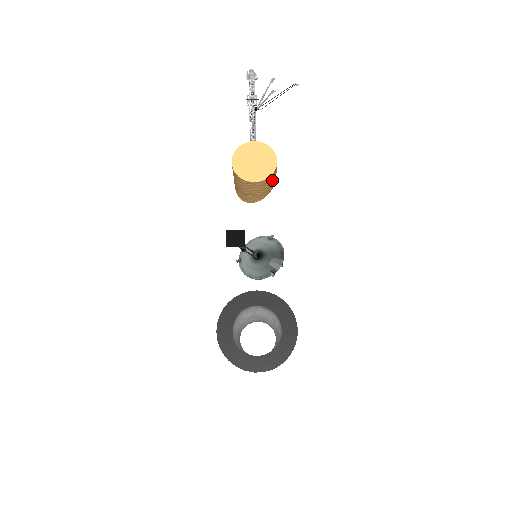
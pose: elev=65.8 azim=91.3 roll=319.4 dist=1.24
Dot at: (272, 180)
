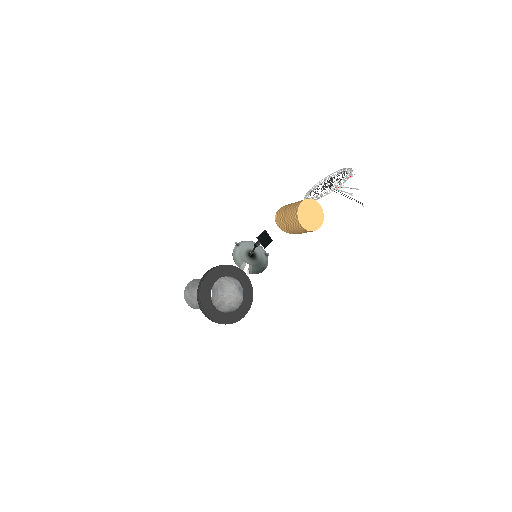
Dot at: (305, 232)
